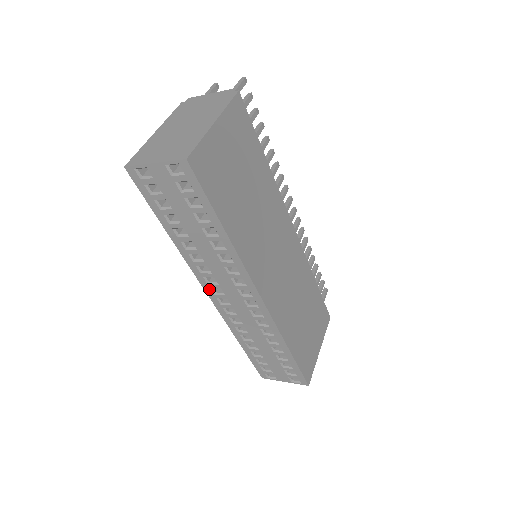
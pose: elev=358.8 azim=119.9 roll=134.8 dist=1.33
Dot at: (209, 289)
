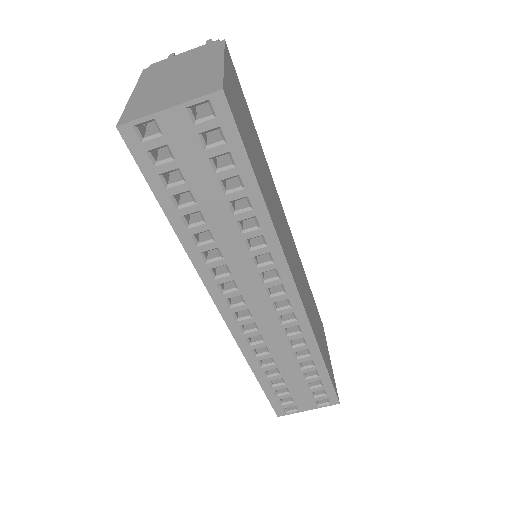
Dot at: (223, 302)
